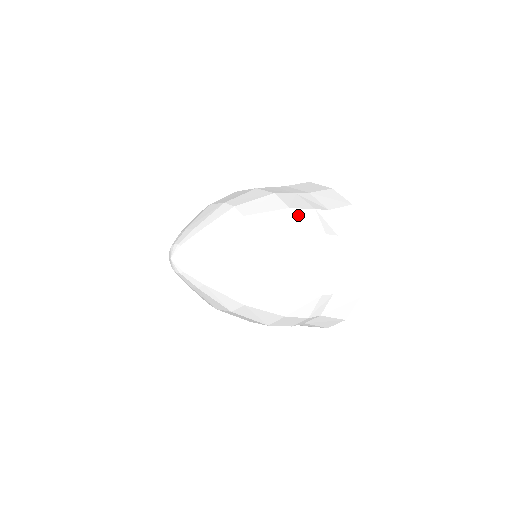
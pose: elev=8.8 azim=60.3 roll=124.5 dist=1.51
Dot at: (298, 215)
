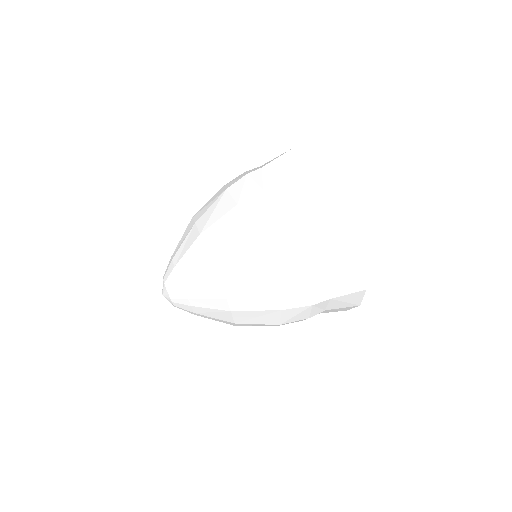
Dot at: (288, 314)
